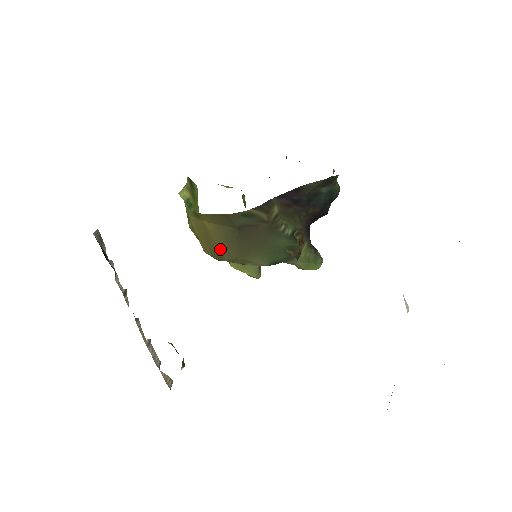
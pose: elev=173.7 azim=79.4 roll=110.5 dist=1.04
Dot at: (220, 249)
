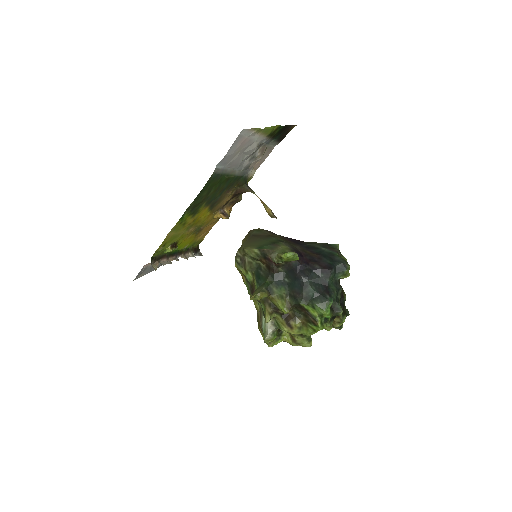
Dot at: occluded
